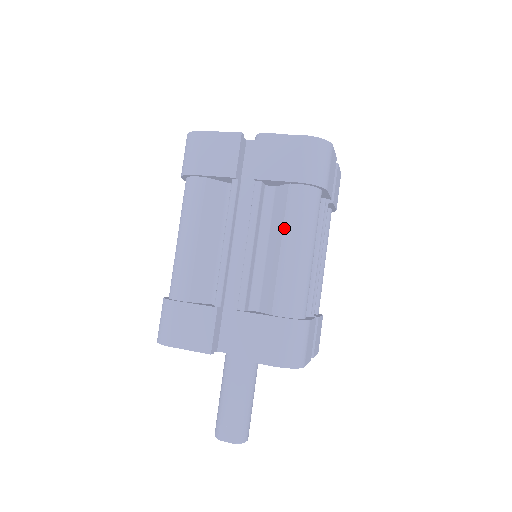
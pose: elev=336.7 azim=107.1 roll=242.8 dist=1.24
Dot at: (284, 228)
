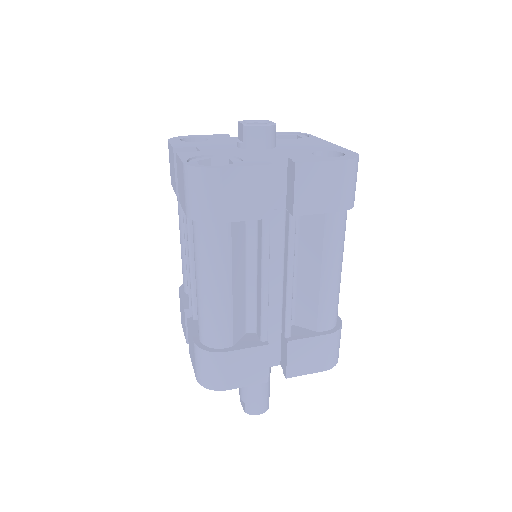
Dot at: (194, 258)
